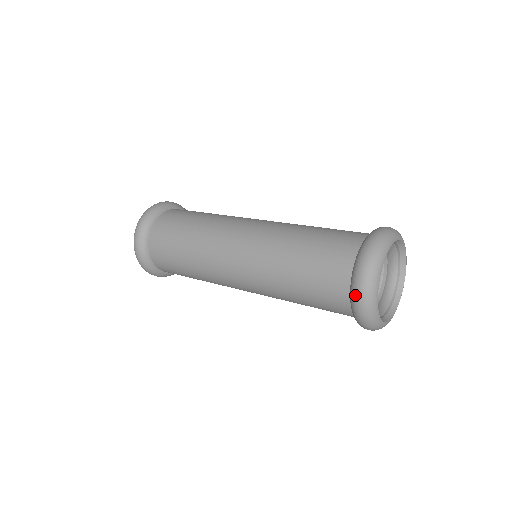
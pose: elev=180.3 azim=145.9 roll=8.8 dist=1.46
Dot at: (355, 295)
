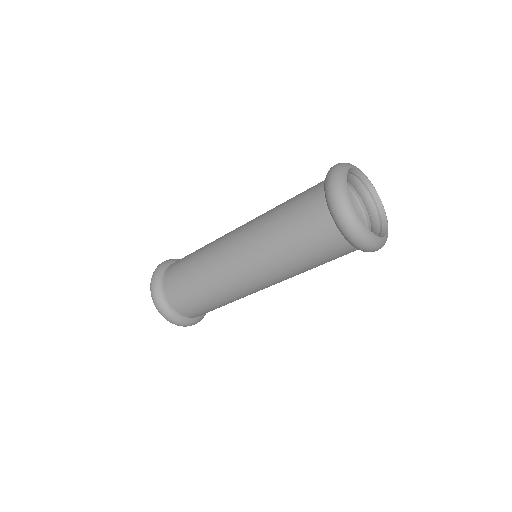
Dot at: (355, 244)
